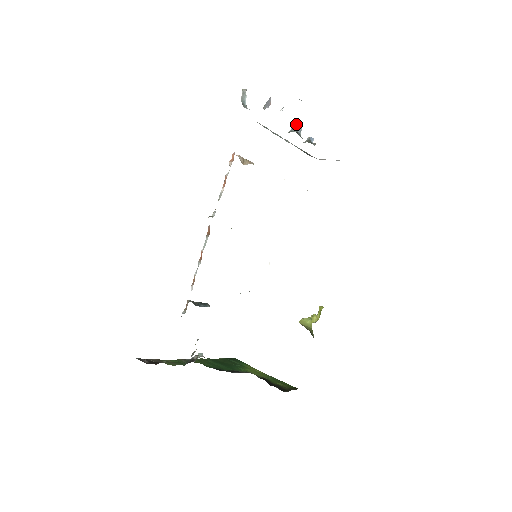
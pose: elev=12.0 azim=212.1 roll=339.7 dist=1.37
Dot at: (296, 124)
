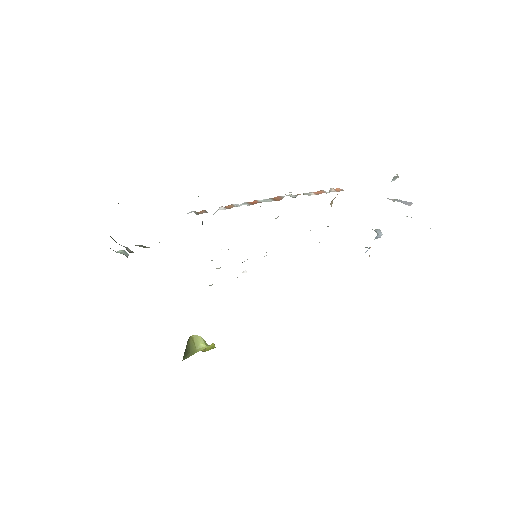
Dot at: (381, 232)
